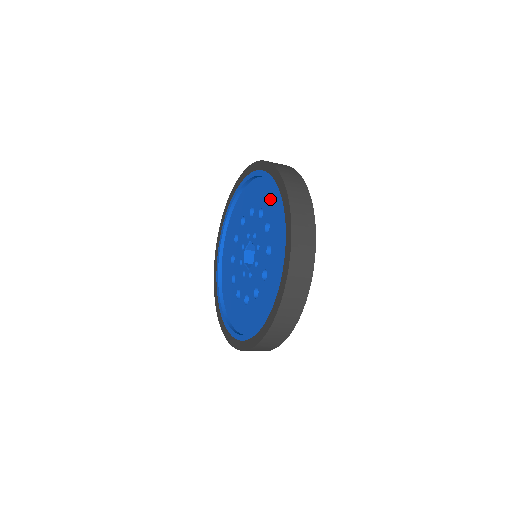
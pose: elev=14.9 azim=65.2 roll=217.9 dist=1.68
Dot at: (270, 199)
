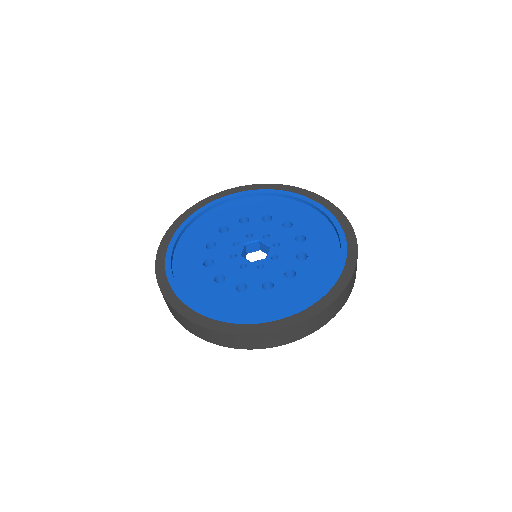
Dot at: (251, 205)
